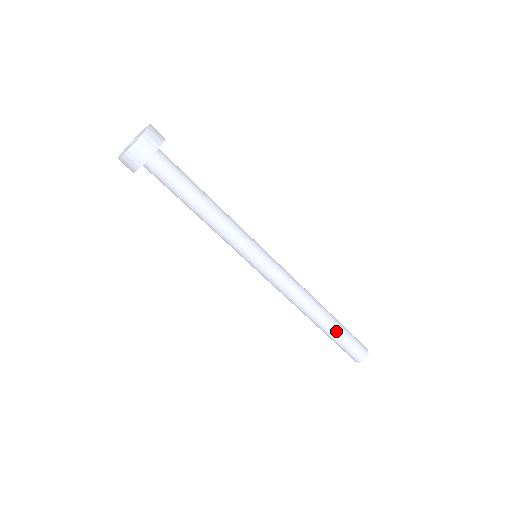
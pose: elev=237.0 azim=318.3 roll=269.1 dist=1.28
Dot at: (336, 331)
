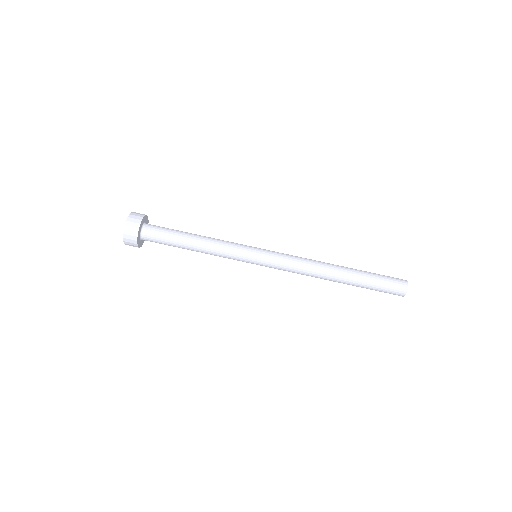
Dot at: (361, 271)
